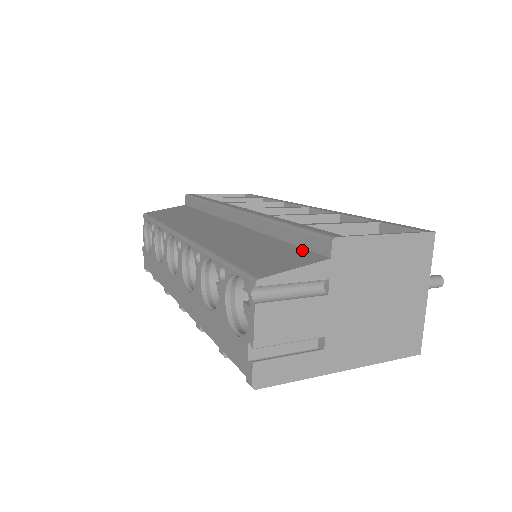
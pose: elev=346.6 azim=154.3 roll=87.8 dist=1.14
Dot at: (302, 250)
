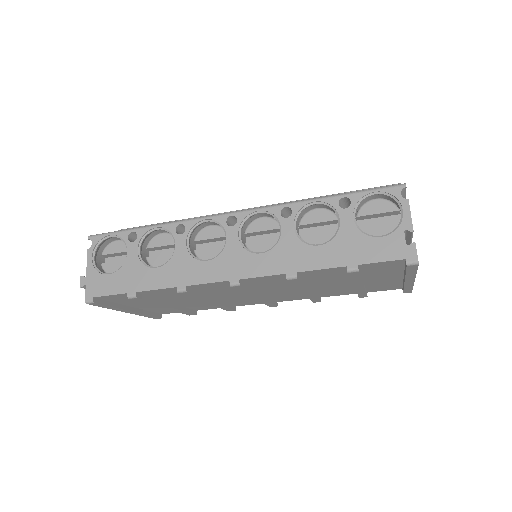
Dot at: occluded
